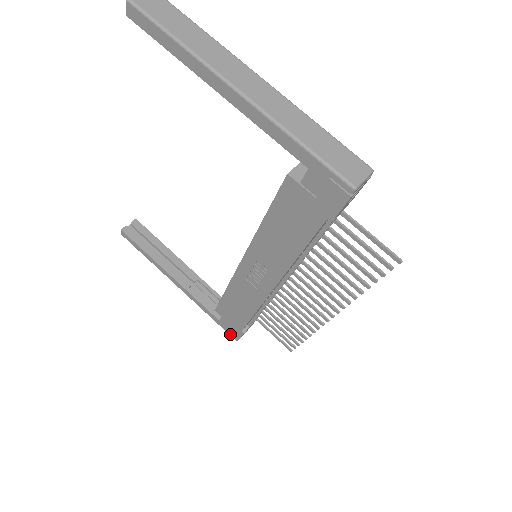
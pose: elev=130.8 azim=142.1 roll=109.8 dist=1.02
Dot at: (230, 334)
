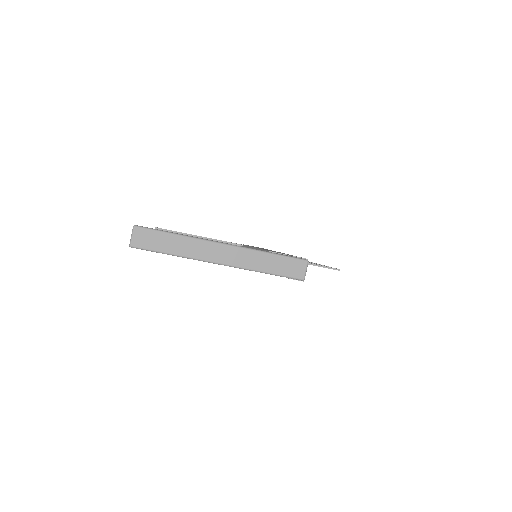
Dot at: occluded
